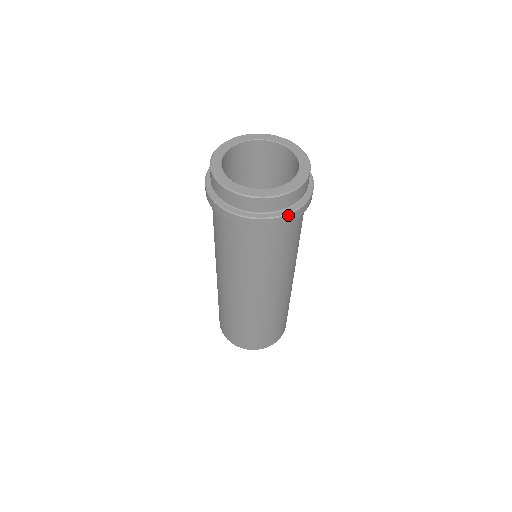
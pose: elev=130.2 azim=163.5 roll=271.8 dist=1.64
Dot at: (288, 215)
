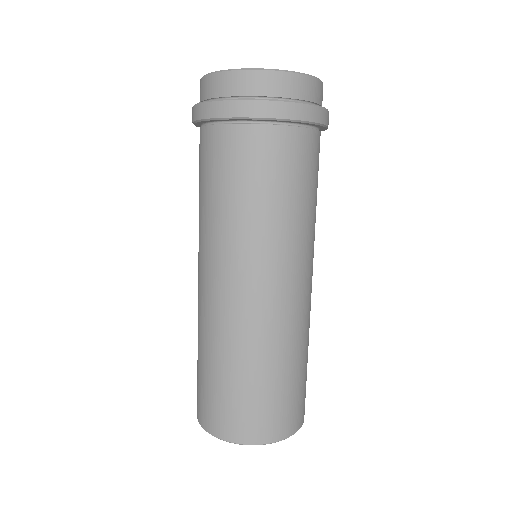
Dot at: (223, 102)
